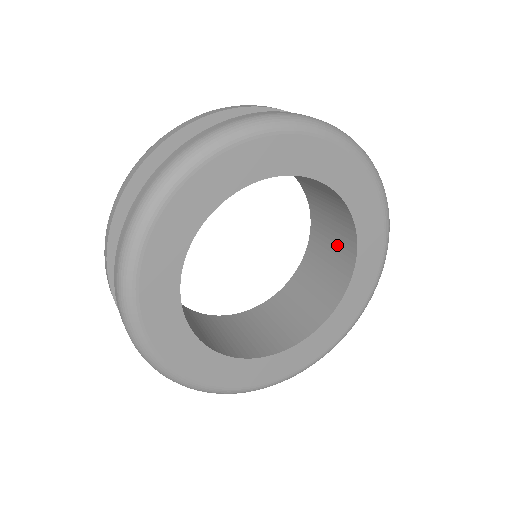
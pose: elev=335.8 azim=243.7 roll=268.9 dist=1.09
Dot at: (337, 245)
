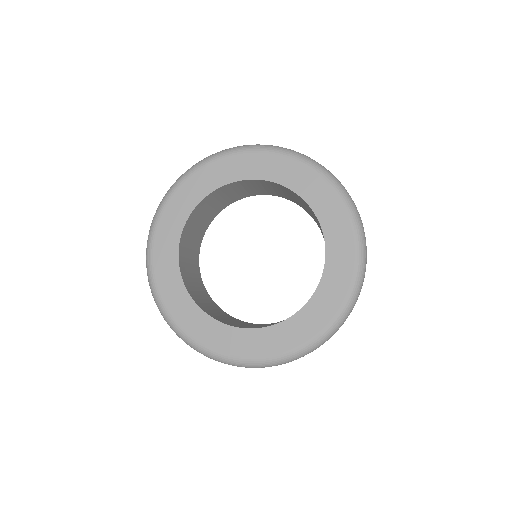
Dot at: occluded
